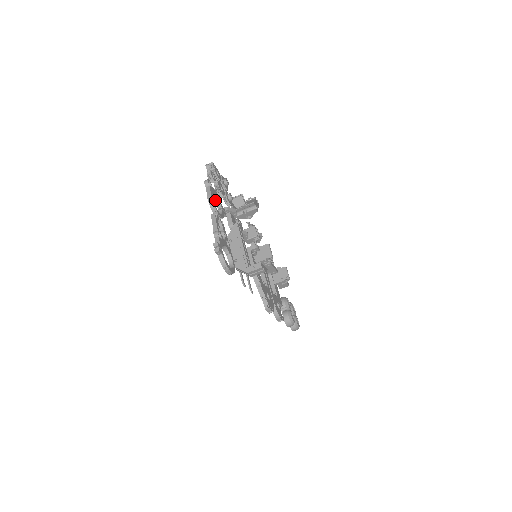
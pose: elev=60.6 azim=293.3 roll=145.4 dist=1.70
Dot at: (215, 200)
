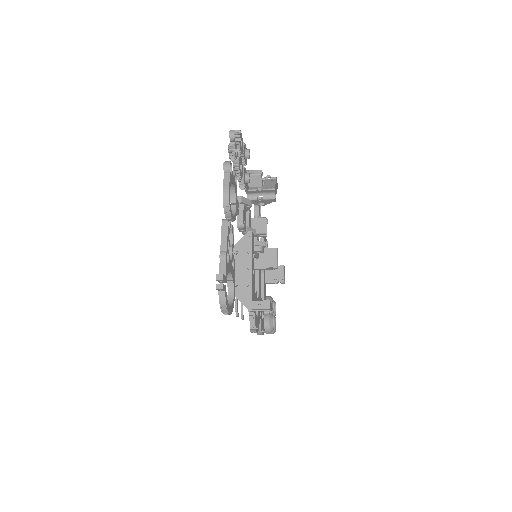
Dot at: (230, 190)
